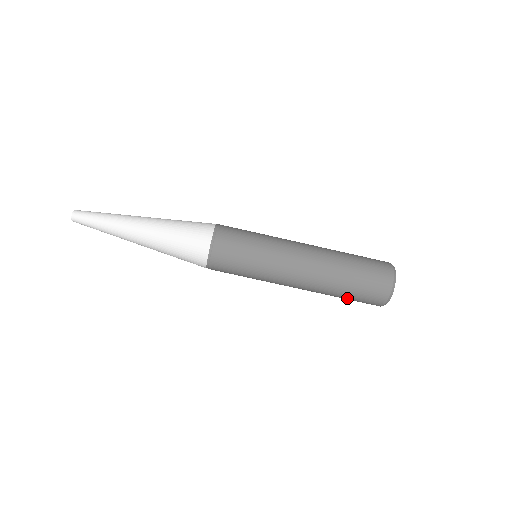
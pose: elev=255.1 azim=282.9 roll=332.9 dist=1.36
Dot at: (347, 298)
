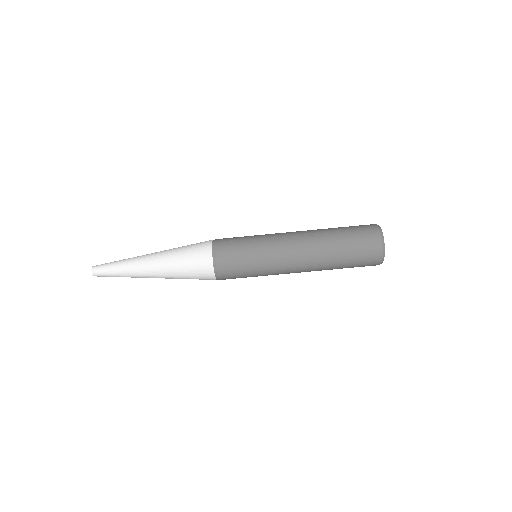
Dot at: (348, 259)
